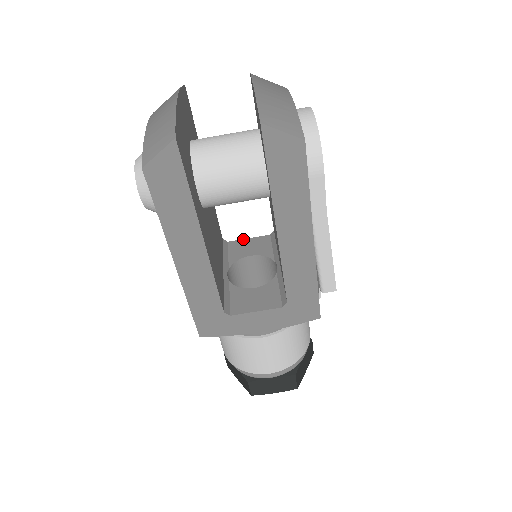
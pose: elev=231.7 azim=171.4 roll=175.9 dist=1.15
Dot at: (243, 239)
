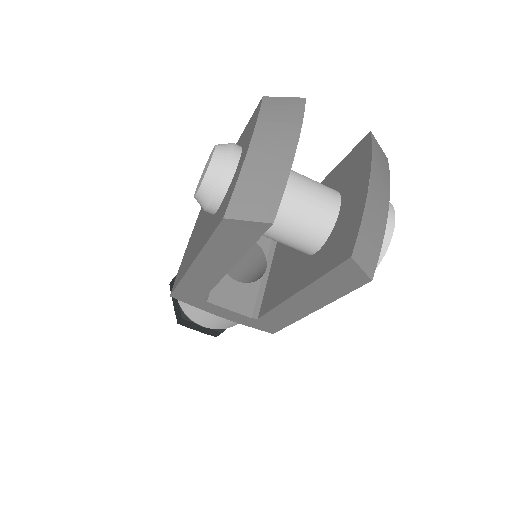
Dot at: occluded
